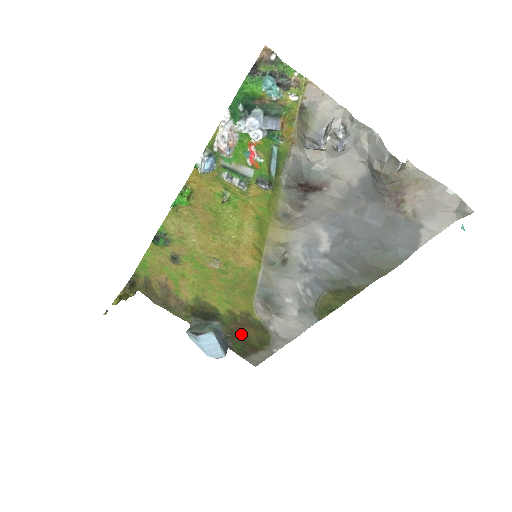
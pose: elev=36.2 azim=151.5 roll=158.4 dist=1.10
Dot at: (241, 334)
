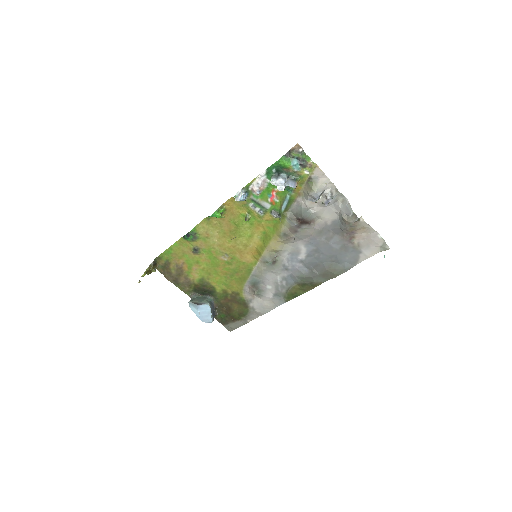
Dot at: (227, 307)
